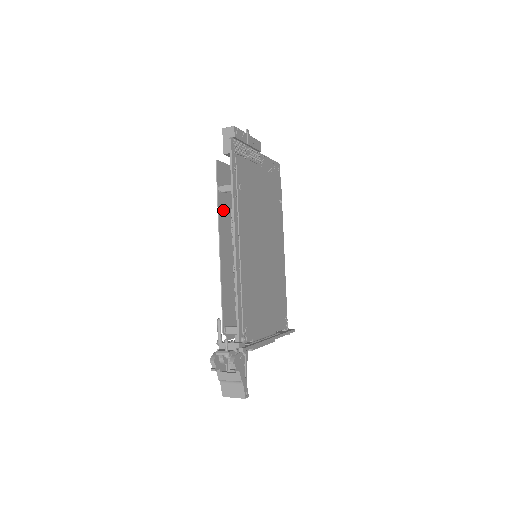
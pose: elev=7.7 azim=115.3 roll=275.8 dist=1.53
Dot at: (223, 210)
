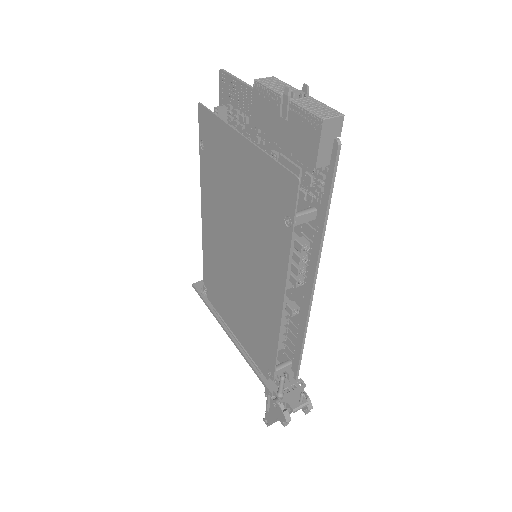
Dot at: (281, 245)
